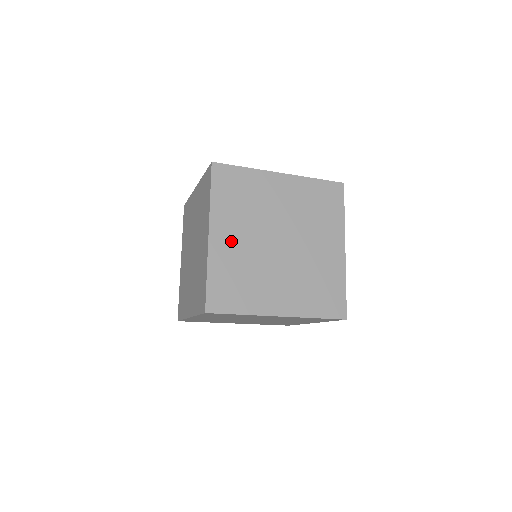
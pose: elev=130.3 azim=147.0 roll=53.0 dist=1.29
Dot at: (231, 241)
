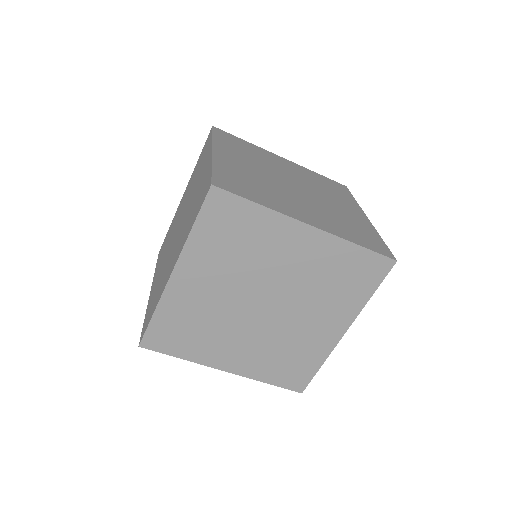
Dot at: (238, 163)
